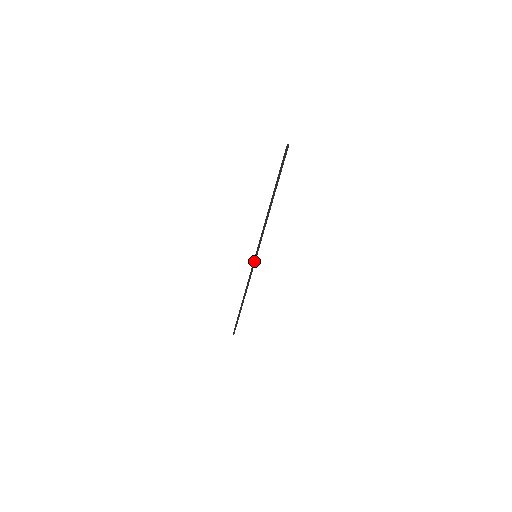
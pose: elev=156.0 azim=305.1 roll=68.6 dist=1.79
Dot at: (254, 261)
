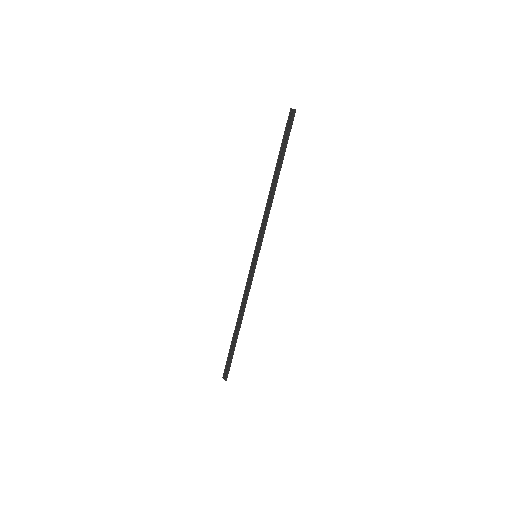
Dot at: (256, 262)
